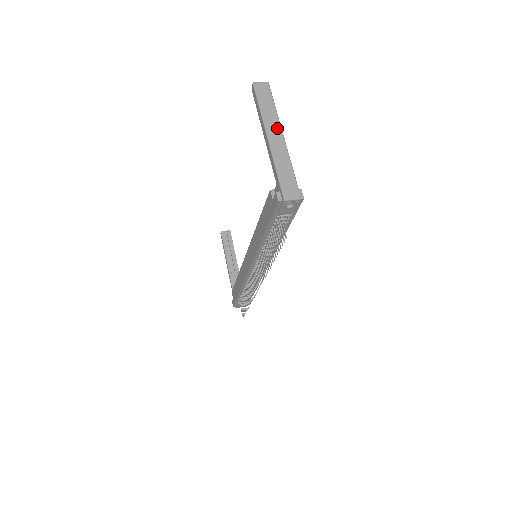
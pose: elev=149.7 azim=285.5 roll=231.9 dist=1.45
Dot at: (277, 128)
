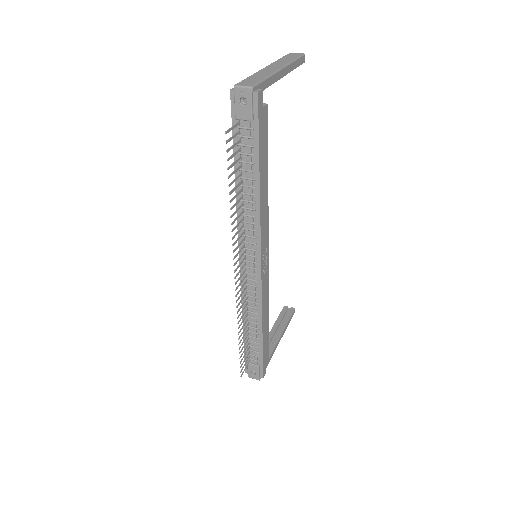
Dot at: (281, 65)
